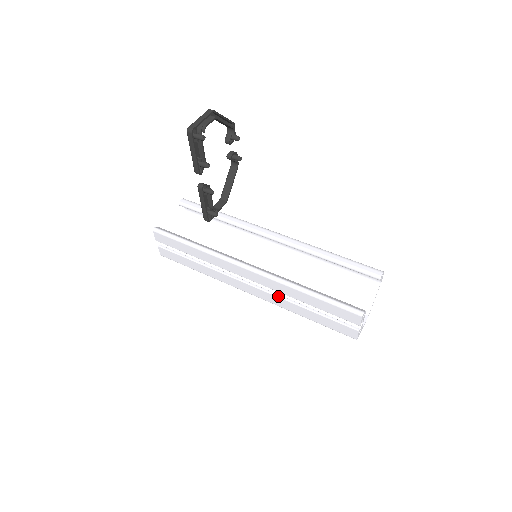
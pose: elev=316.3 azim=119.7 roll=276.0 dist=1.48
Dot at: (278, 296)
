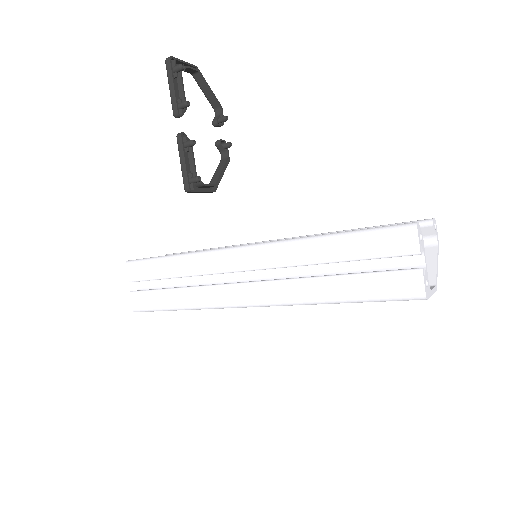
Dot at: (289, 278)
